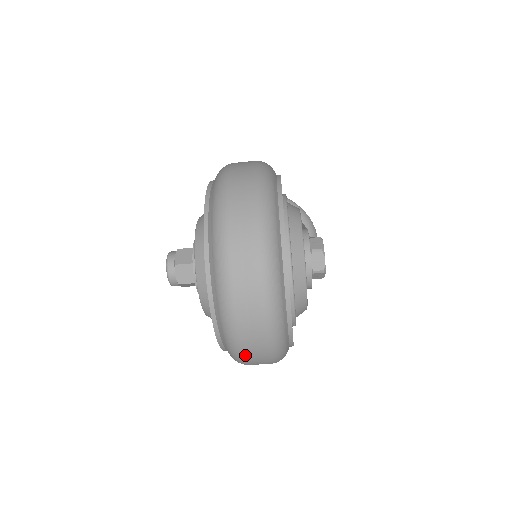
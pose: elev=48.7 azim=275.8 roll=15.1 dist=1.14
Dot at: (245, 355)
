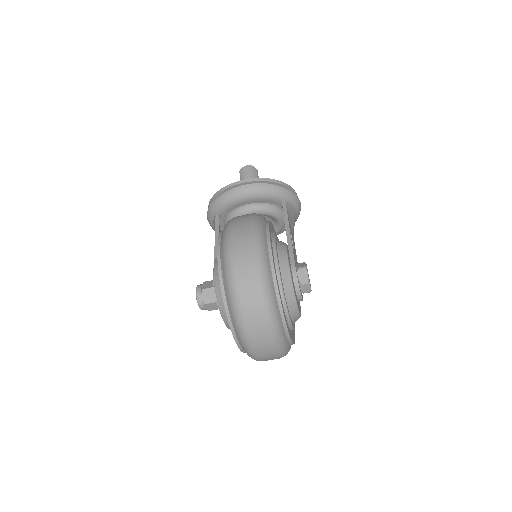
Dot at: occluded
